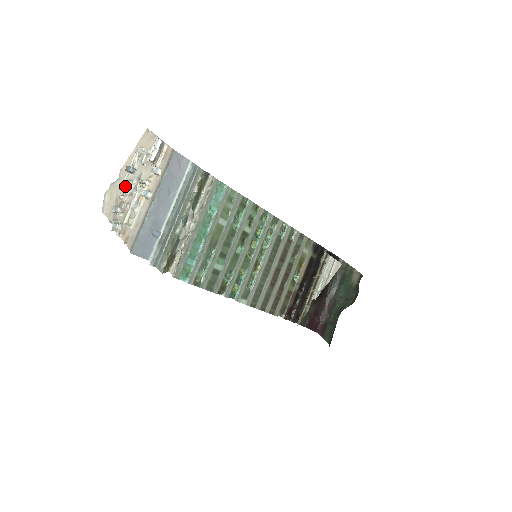
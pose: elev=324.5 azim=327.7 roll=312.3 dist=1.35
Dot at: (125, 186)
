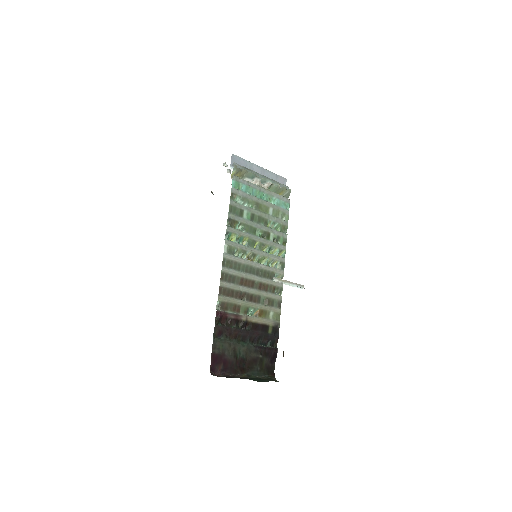
Dot at: occluded
